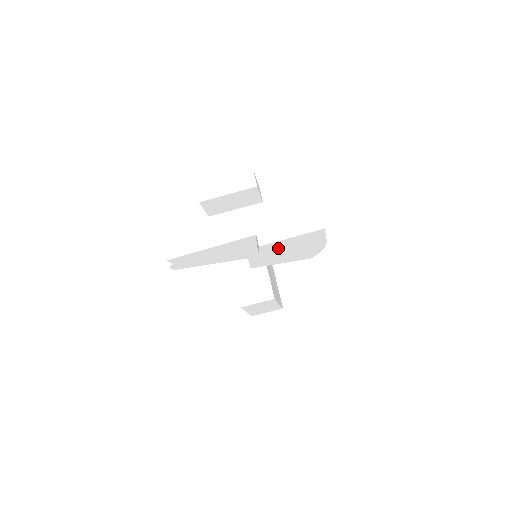
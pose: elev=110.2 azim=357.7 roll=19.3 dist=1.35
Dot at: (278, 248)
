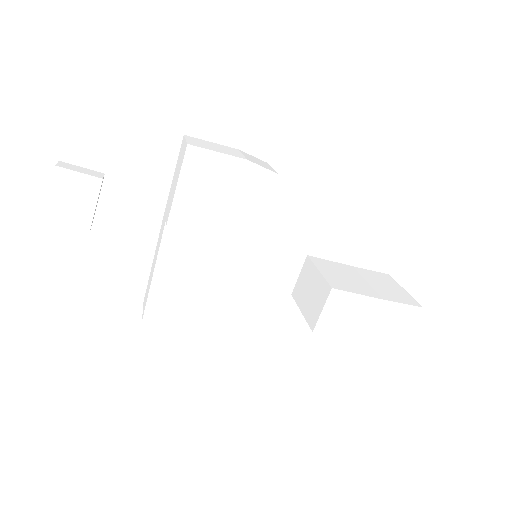
Dot at: (202, 214)
